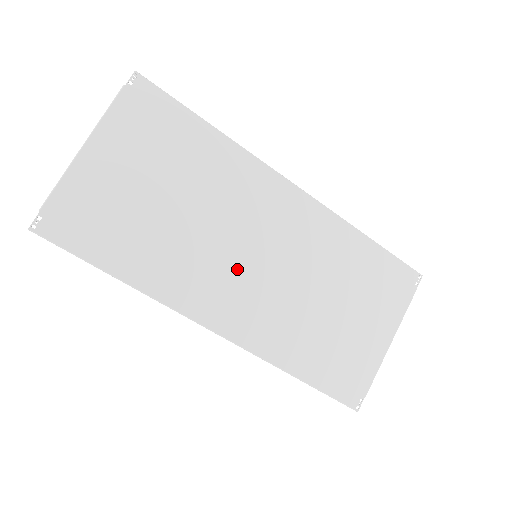
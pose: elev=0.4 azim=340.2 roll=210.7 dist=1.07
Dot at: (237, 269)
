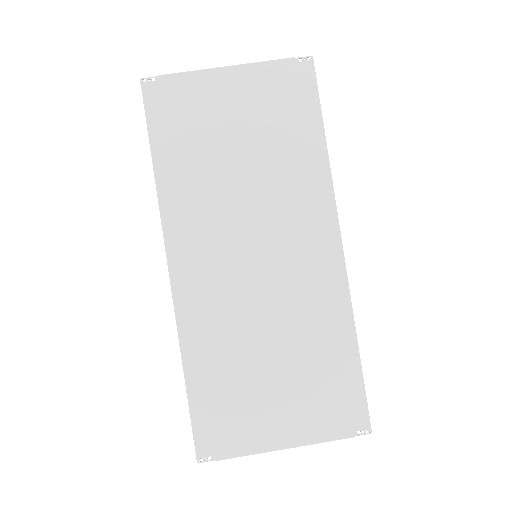
Dot at: (233, 248)
